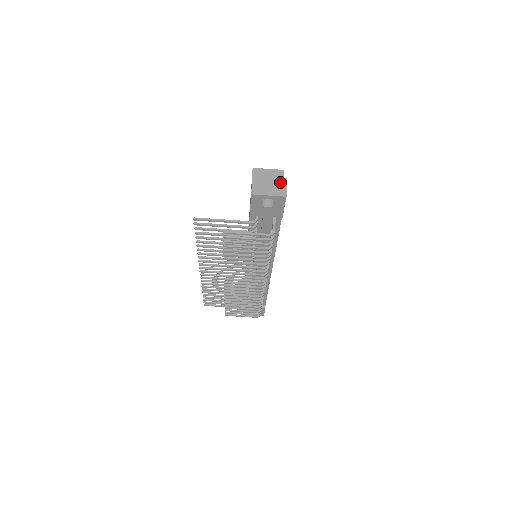
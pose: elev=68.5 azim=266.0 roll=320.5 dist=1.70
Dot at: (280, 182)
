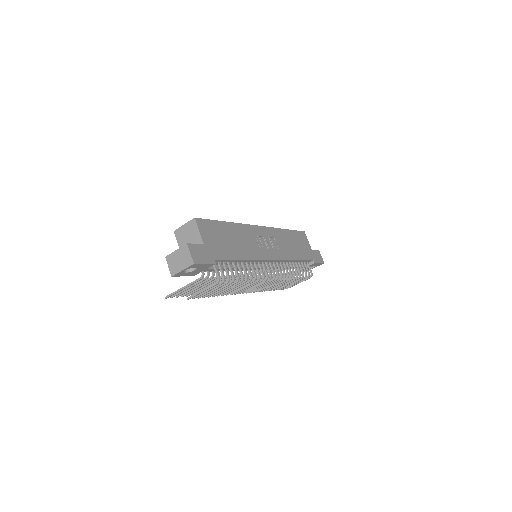
Dot at: (184, 251)
